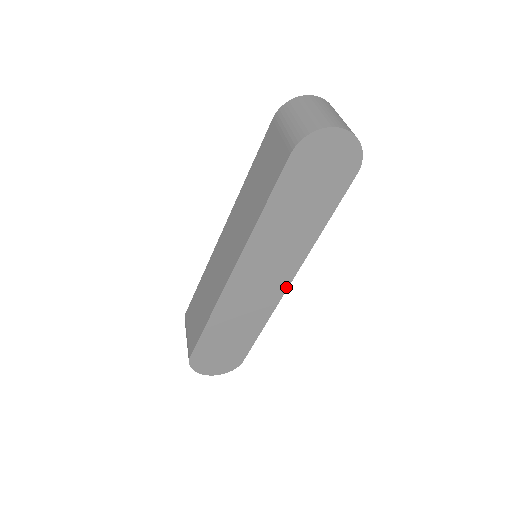
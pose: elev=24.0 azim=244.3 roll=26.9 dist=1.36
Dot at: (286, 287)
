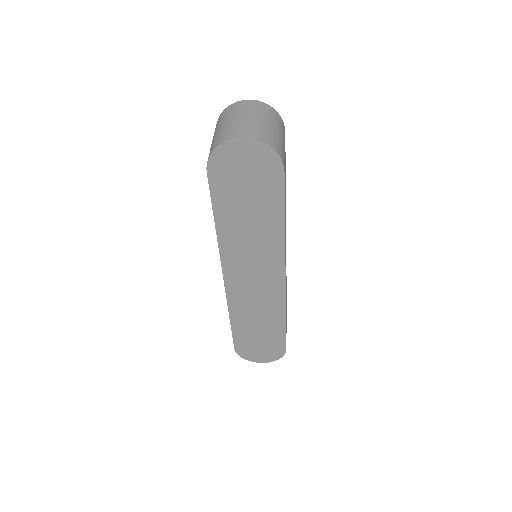
Dot at: (283, 283)
